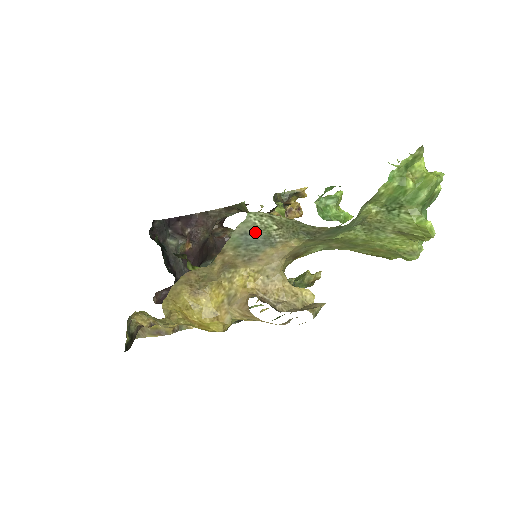
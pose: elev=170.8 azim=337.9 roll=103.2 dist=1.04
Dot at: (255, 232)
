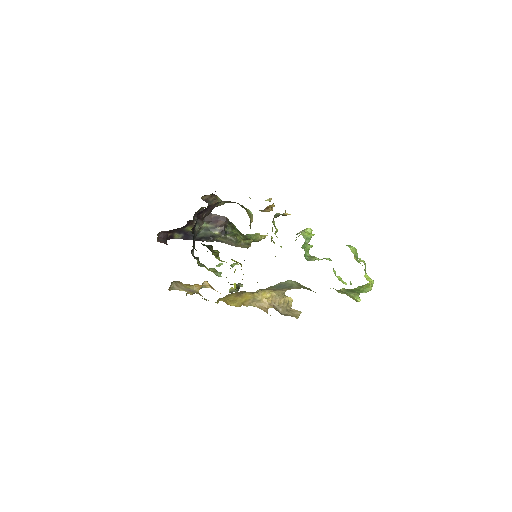
Dot at: (286, 285)
